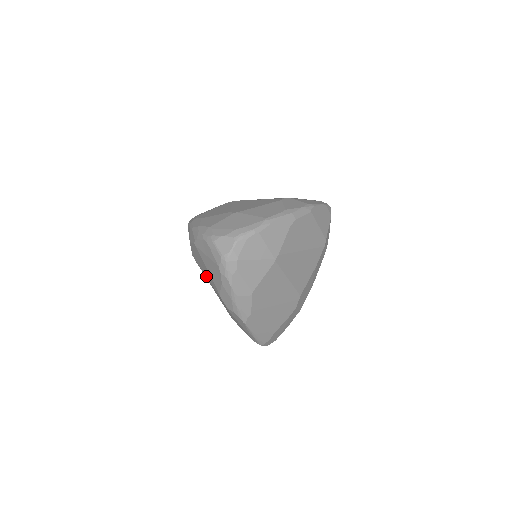
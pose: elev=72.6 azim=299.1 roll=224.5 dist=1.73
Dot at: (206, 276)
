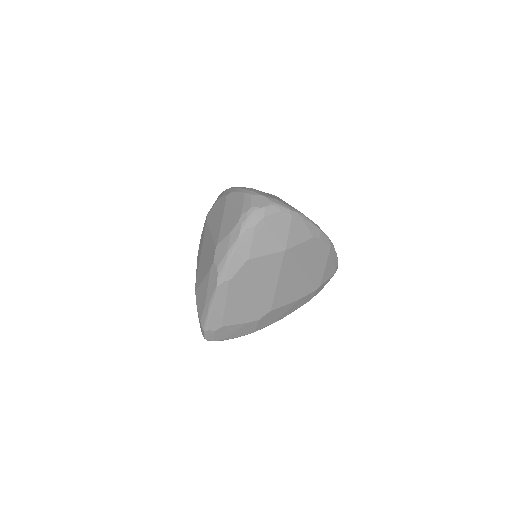
Dot at: (211, 231)
